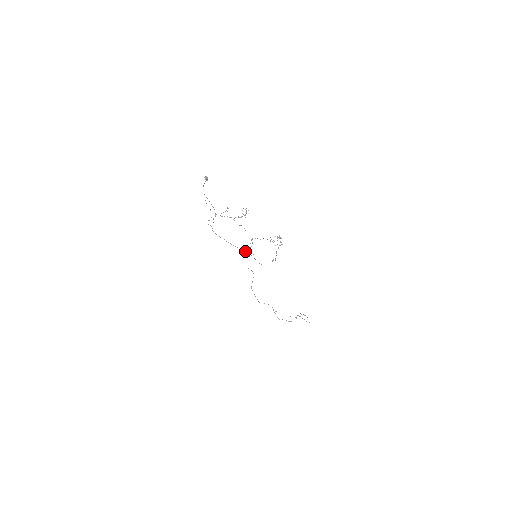
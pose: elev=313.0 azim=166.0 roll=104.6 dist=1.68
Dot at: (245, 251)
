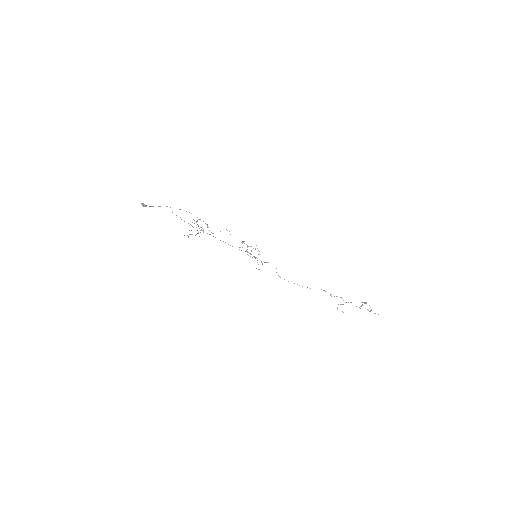
Dot at: occluded
